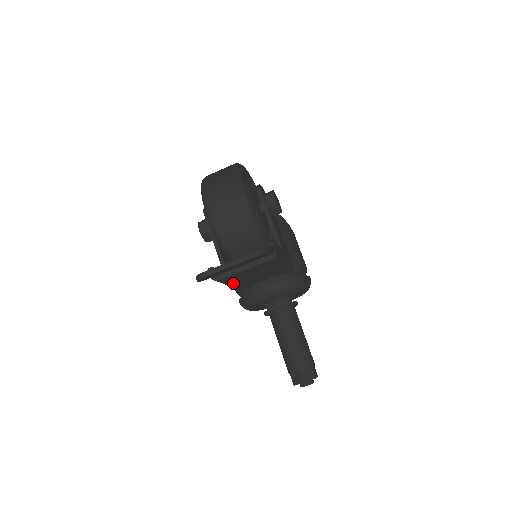
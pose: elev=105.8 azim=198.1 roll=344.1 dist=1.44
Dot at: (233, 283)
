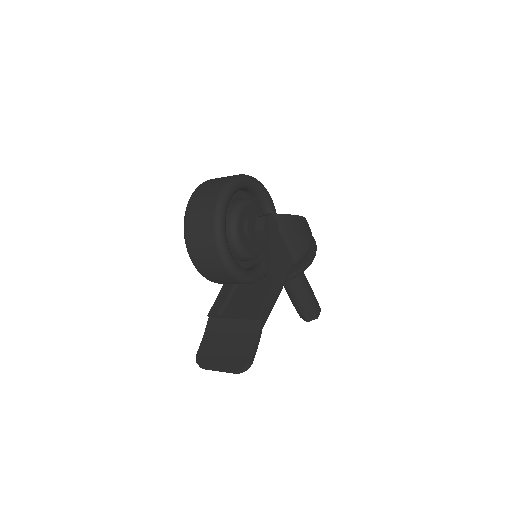
Dot at: occluded
